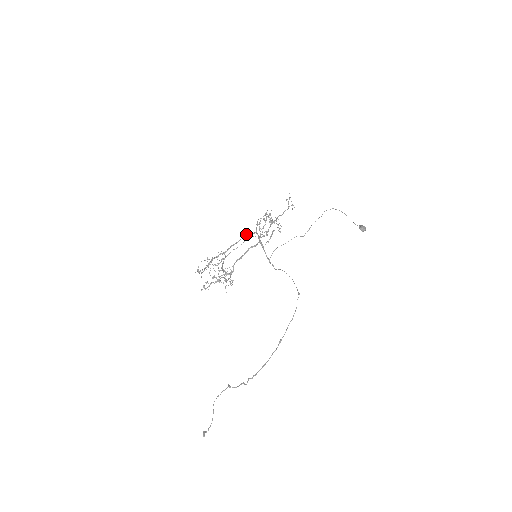
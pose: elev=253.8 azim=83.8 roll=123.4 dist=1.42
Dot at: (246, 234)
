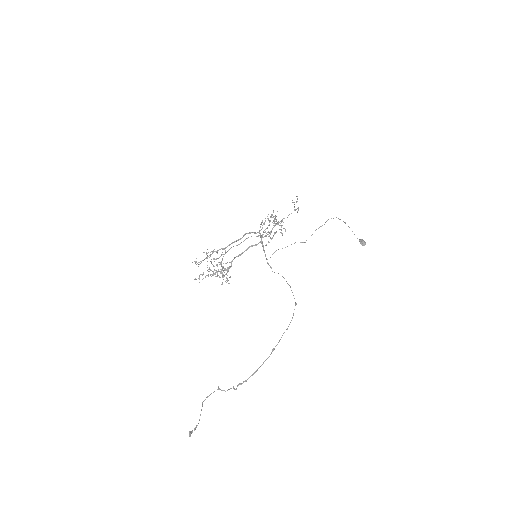
Dot at: (249, 232)
